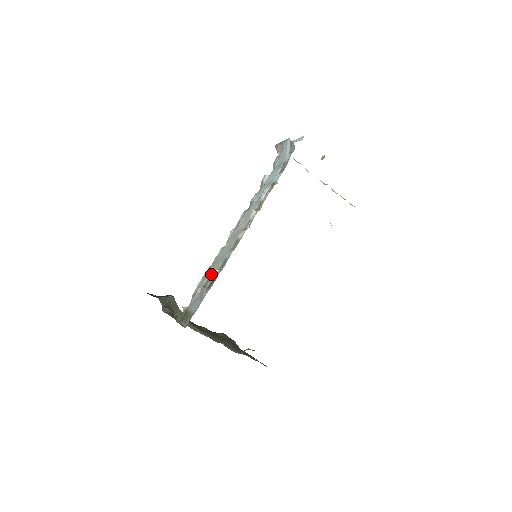
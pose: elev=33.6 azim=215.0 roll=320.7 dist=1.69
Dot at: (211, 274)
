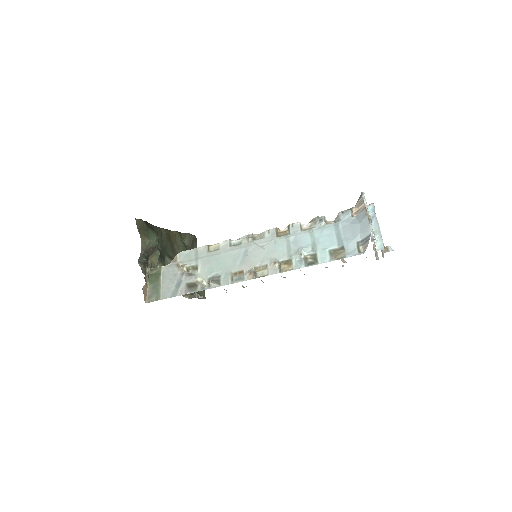
Dot at: (201, 267)
